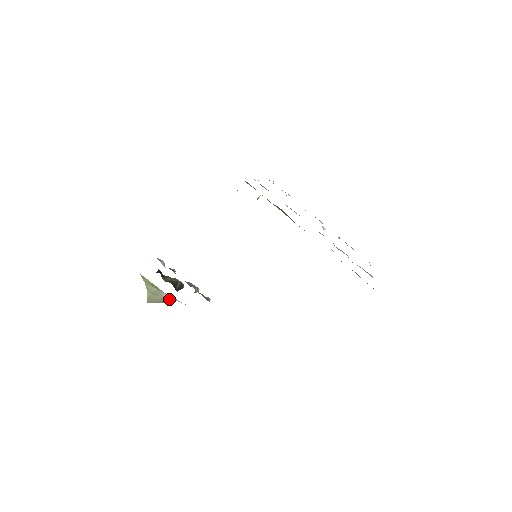
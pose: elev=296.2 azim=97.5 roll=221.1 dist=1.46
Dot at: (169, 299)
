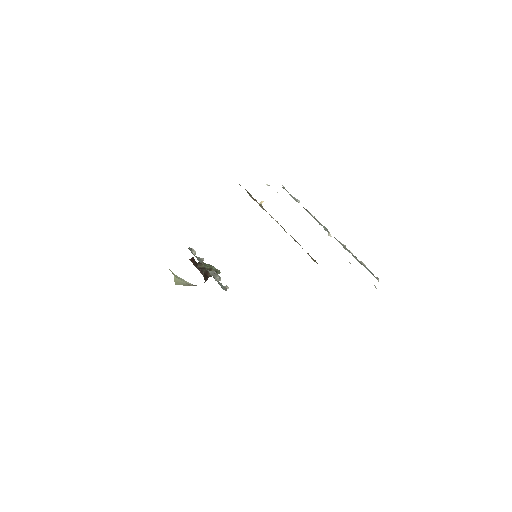
Dot at: (190, 284)
